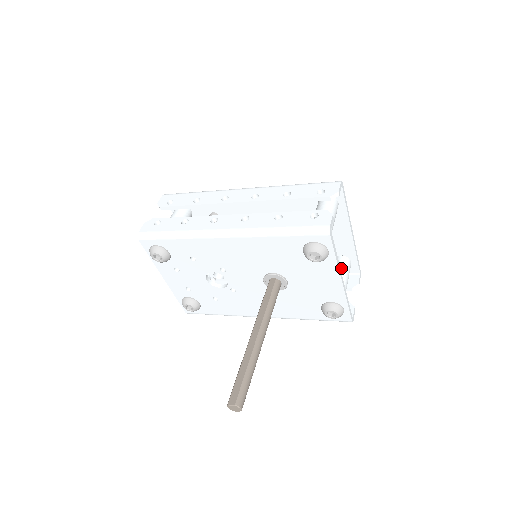
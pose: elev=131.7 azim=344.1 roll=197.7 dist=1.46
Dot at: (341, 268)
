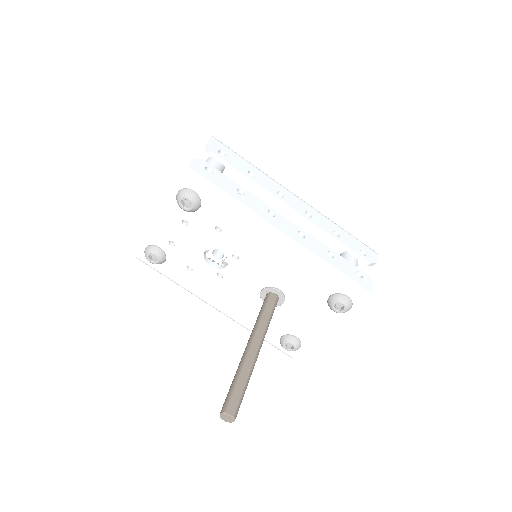
Dot at: occluded
